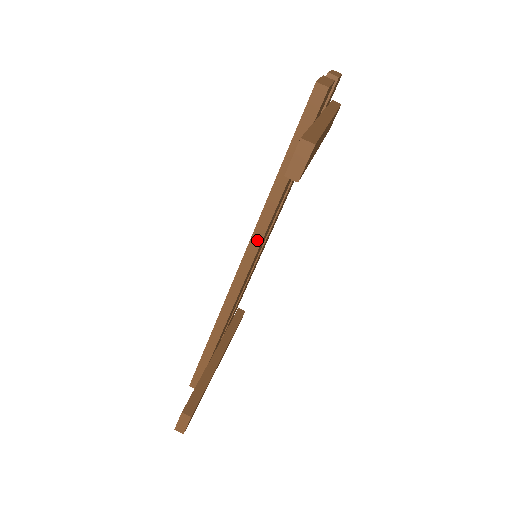
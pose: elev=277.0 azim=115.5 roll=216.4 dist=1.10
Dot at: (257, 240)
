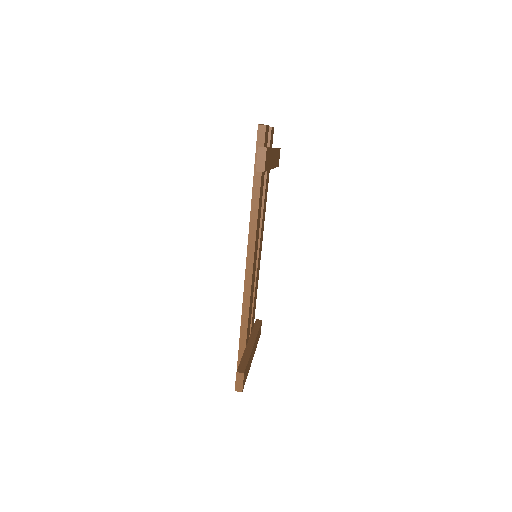
Dot at: (253, 235)
